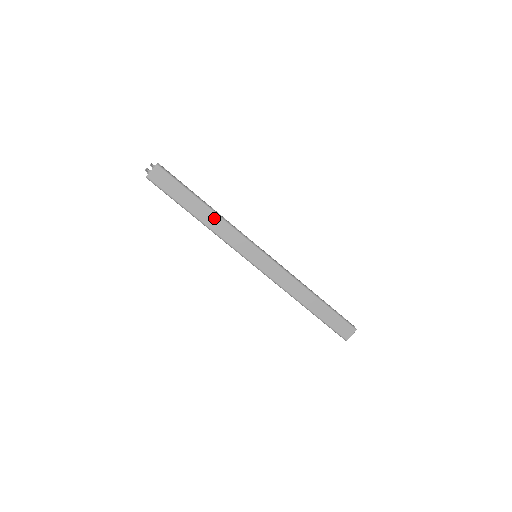
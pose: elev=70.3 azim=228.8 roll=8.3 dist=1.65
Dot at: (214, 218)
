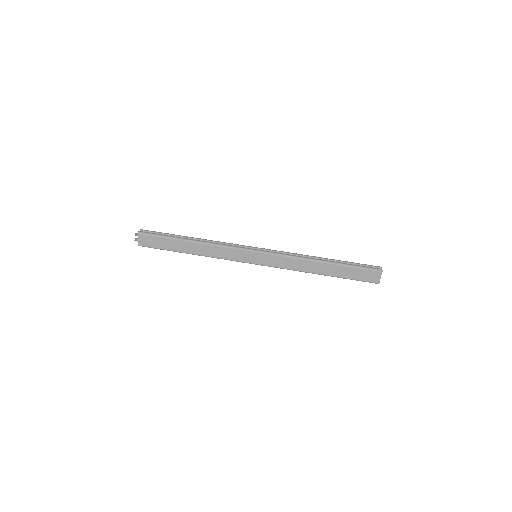
Dot at: (204, 247)
